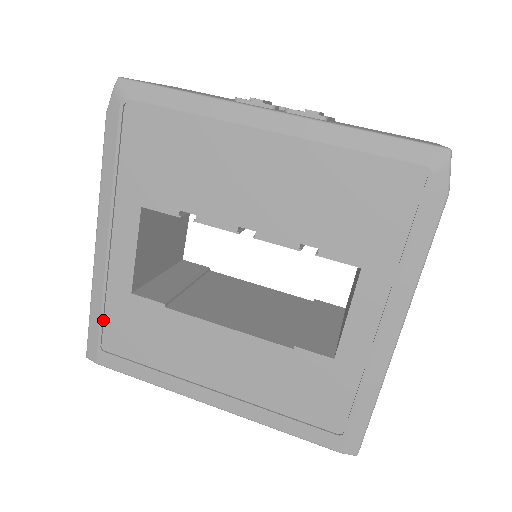
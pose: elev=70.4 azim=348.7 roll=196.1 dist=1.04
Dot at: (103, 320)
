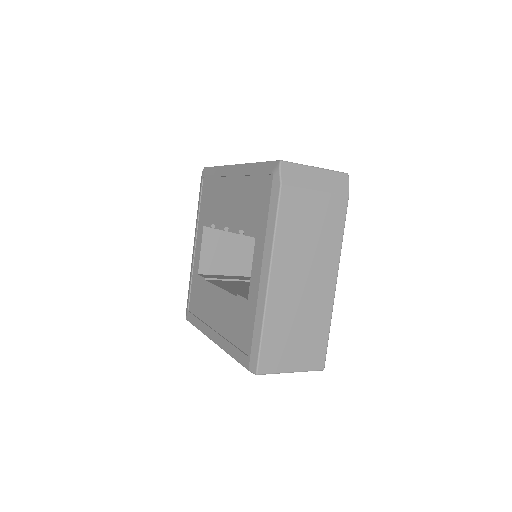
Dot at: (190, 292)
